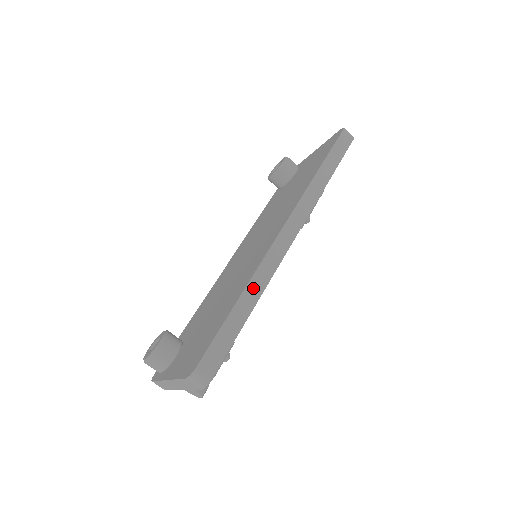
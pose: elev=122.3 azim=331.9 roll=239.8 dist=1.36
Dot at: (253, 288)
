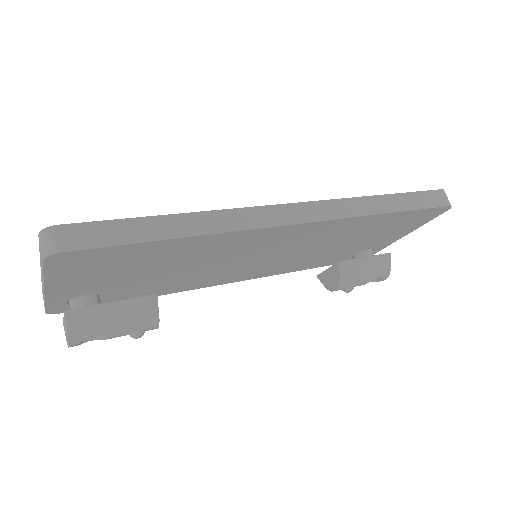
Dot at: (205, 220)
